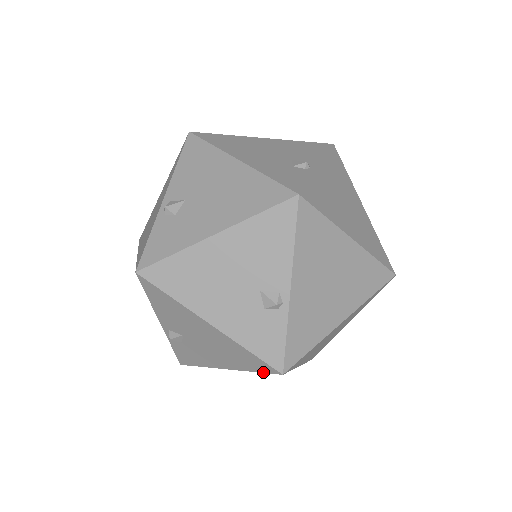
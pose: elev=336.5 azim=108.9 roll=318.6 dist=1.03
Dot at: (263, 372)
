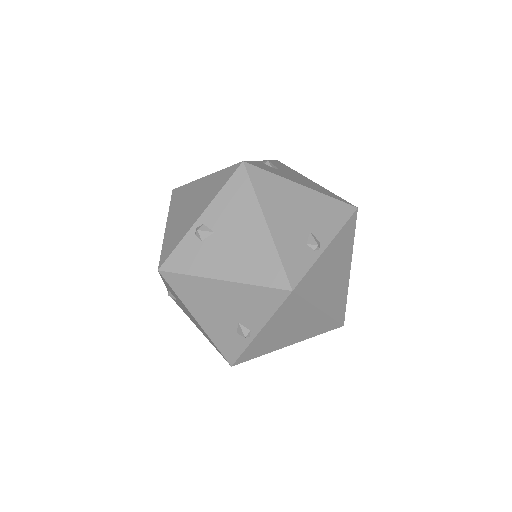
Dot at: occluded
